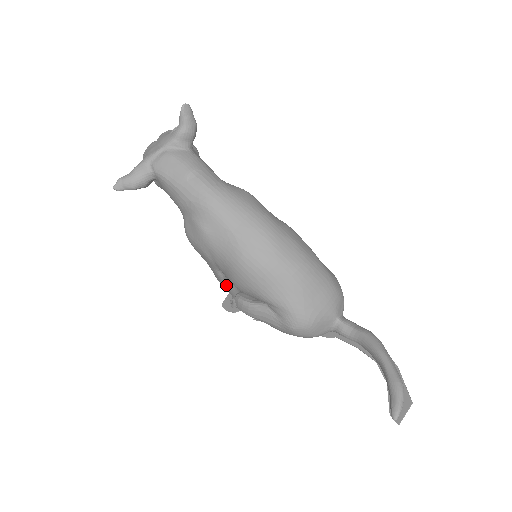
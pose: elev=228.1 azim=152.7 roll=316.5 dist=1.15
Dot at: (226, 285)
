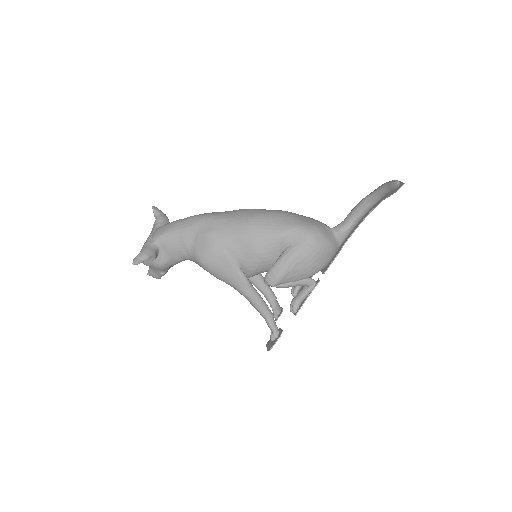
Dot at: (254, 293)
